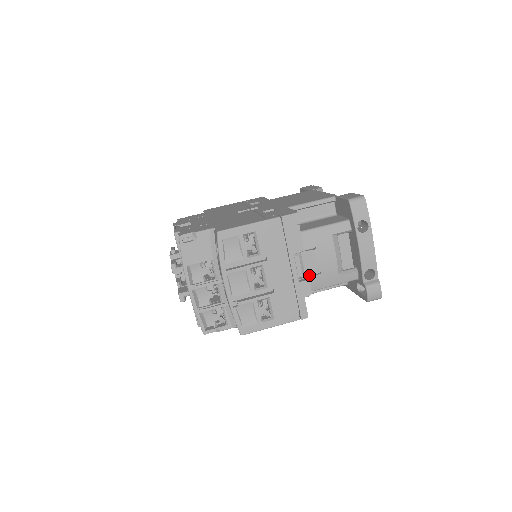
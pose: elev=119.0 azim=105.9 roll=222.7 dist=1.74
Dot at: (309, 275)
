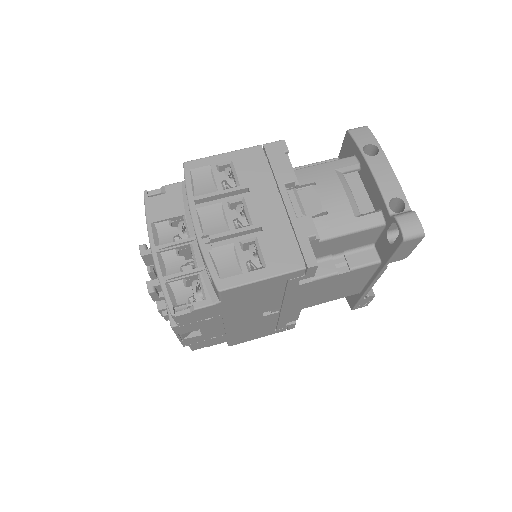
Dot at: occluded
